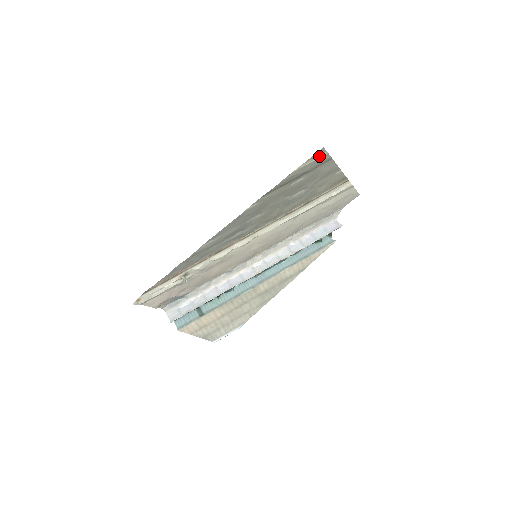
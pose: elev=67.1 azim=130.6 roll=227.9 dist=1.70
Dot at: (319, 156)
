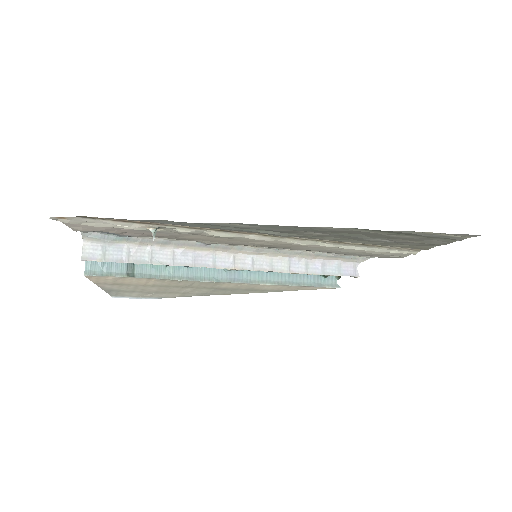
Dot at: (460, 235)
